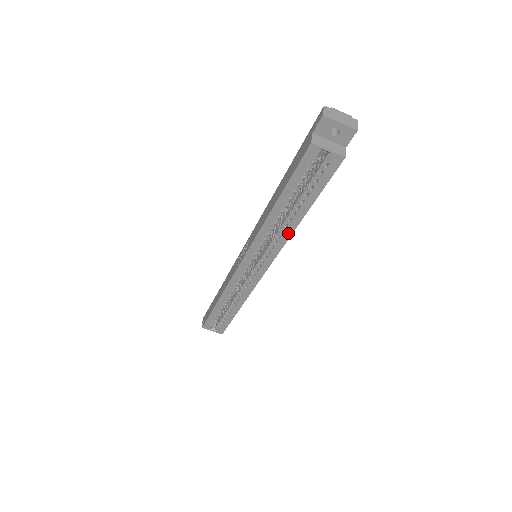
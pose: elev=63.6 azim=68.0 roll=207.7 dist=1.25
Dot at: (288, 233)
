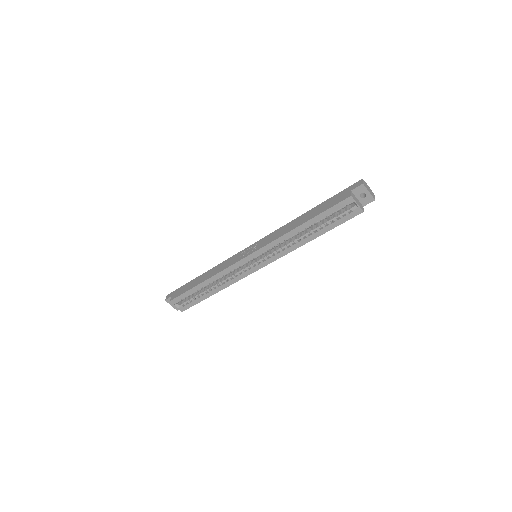
Dot at: (297, 246)
